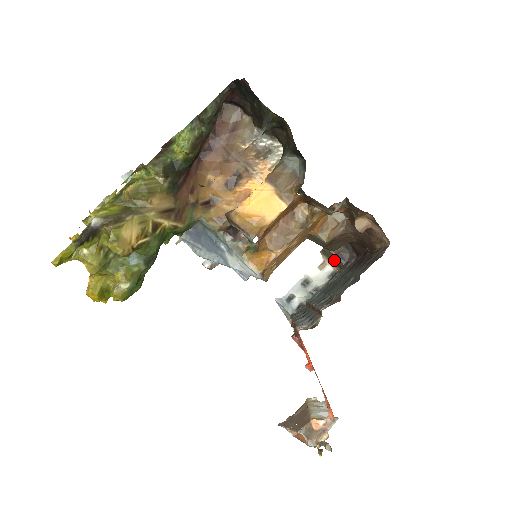
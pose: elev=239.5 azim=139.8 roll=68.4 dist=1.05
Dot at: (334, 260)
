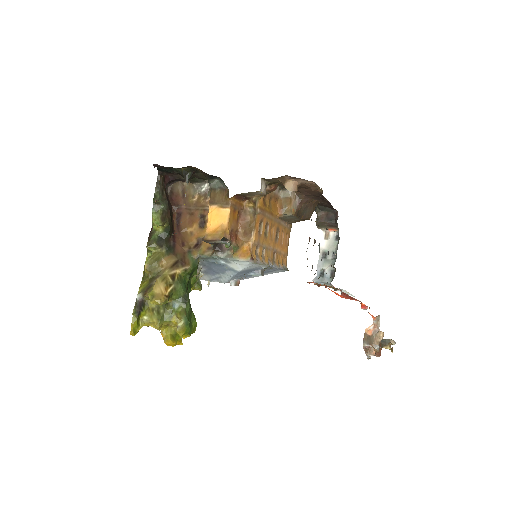
Dot at: (328, 225)
